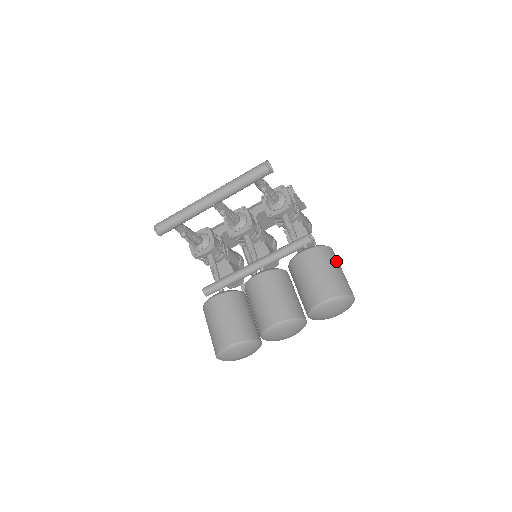
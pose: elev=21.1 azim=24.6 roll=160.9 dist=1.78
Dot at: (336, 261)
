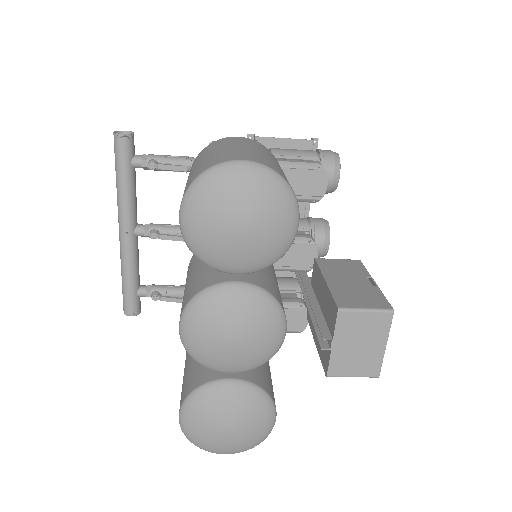
Dot at: (225, 144)
